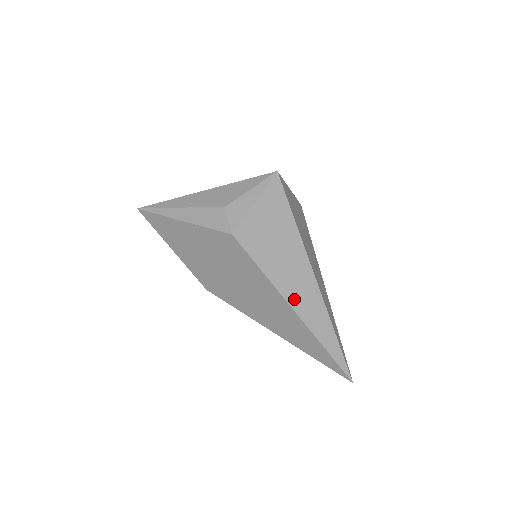
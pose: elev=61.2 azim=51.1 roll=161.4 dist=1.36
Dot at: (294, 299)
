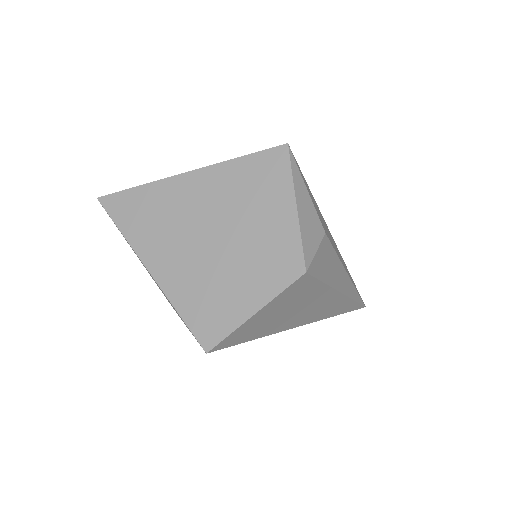
Dot at: occluded
